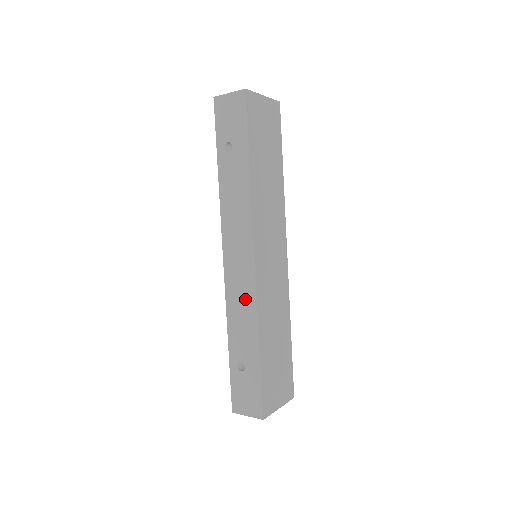
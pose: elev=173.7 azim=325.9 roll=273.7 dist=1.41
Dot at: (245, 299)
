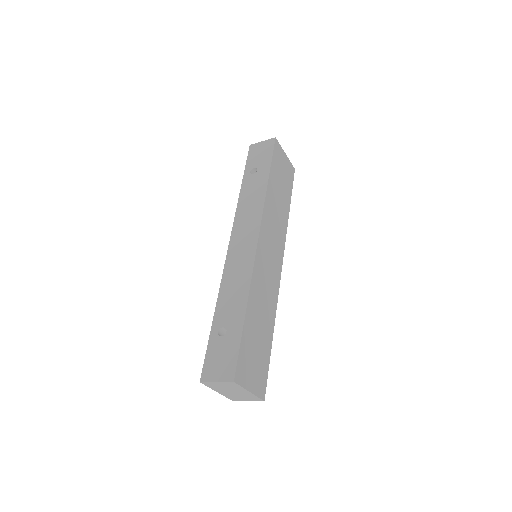
Dot at: (242, 271)
